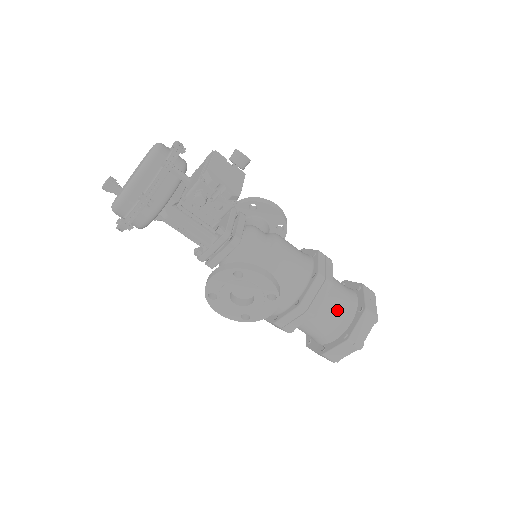
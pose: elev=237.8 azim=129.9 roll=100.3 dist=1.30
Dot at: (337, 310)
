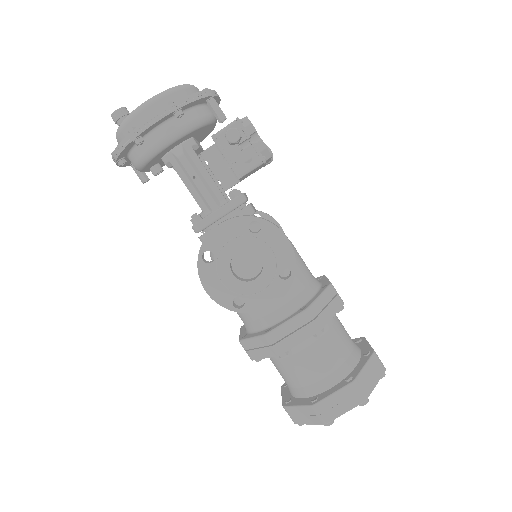
Dot at: (341, 344)
